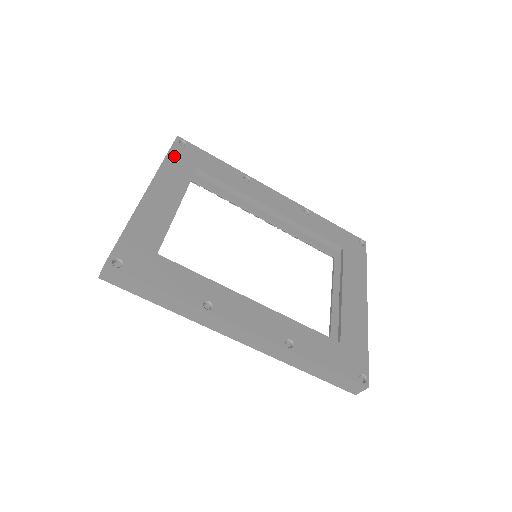
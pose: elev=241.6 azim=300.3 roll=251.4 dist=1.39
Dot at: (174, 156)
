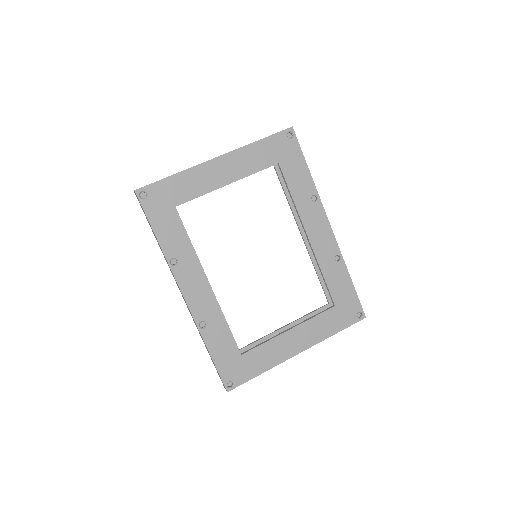
Dot at: (269, 143)
